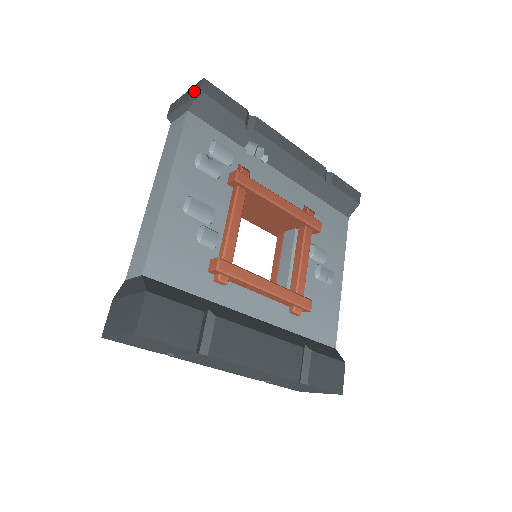
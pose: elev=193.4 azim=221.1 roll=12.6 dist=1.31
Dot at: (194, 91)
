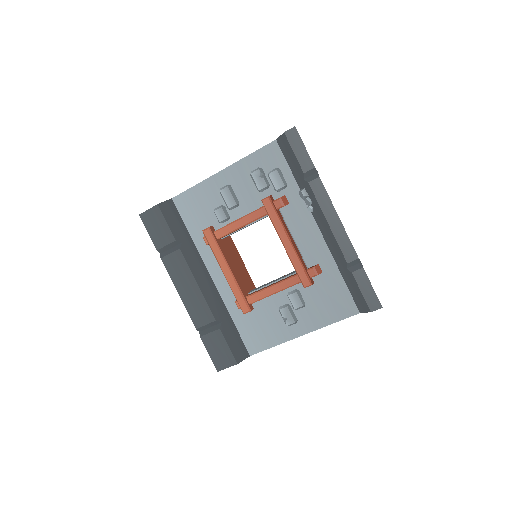
Dot at: occluded
